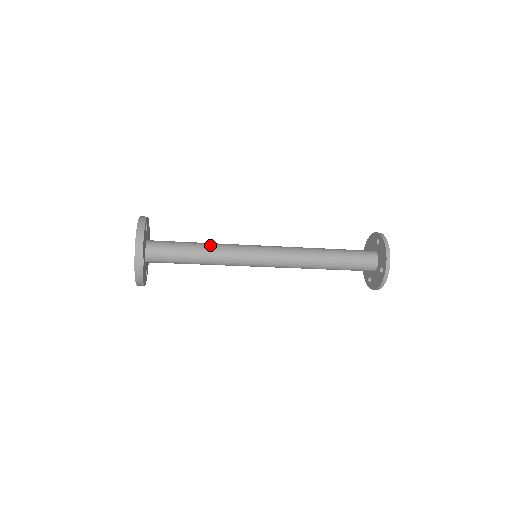
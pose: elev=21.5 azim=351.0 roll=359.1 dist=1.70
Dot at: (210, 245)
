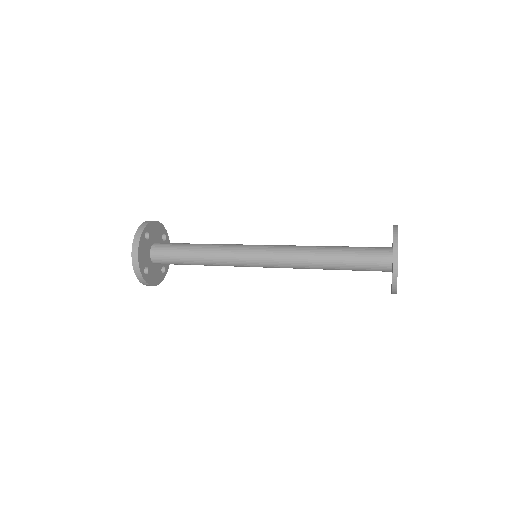
Dot at: (207, 249)
